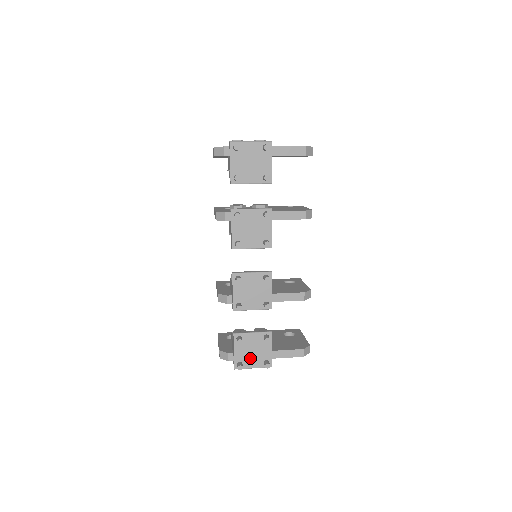
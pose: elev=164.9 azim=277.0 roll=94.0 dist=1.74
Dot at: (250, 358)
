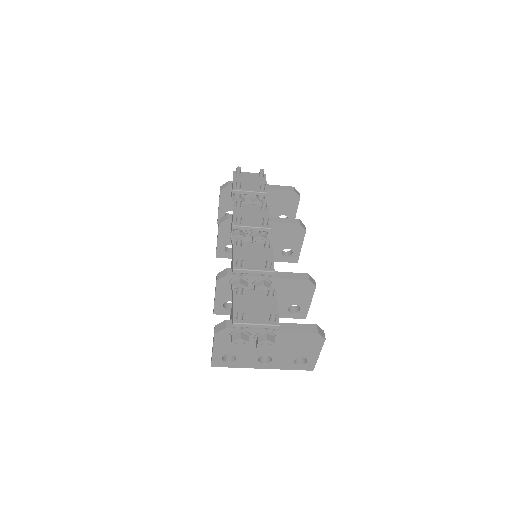
Dot at: (252, 313)
